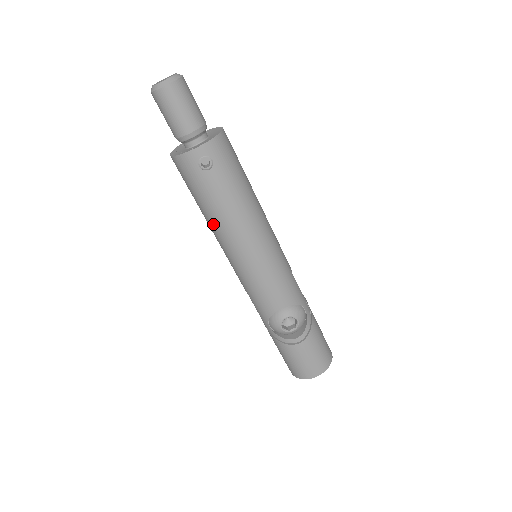
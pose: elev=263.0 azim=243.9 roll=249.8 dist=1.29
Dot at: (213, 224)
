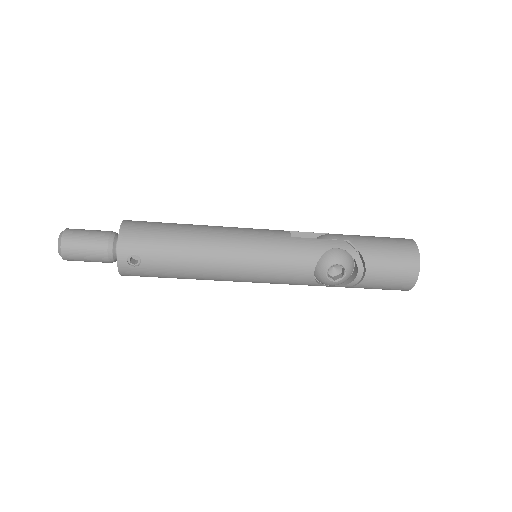
Dot at: (196, 279)
